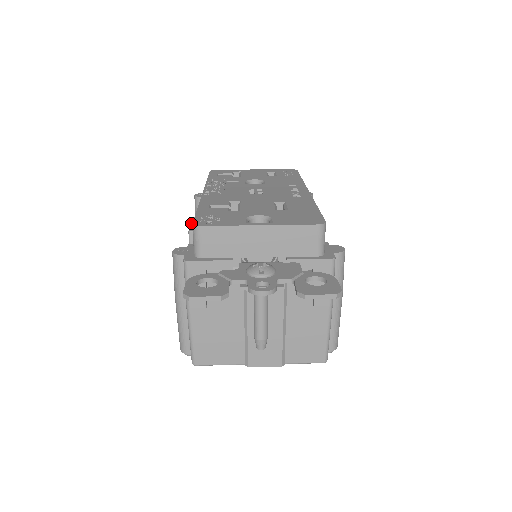
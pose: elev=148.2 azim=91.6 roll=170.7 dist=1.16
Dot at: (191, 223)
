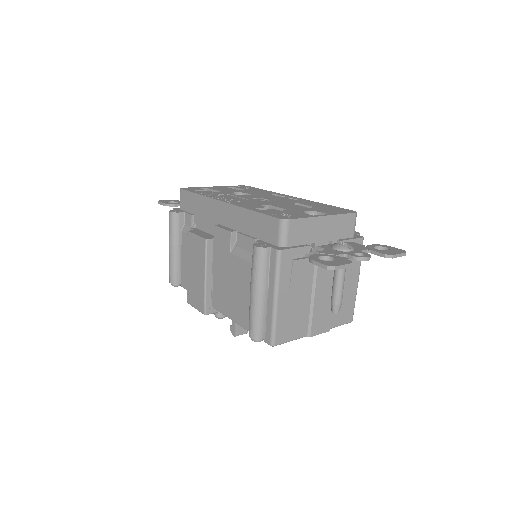
Dot at: (195, 234)
